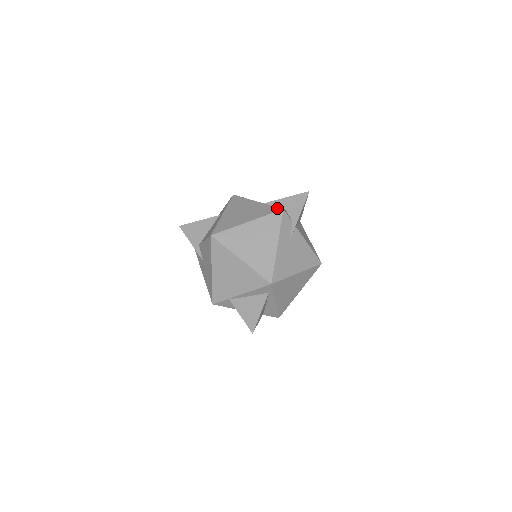
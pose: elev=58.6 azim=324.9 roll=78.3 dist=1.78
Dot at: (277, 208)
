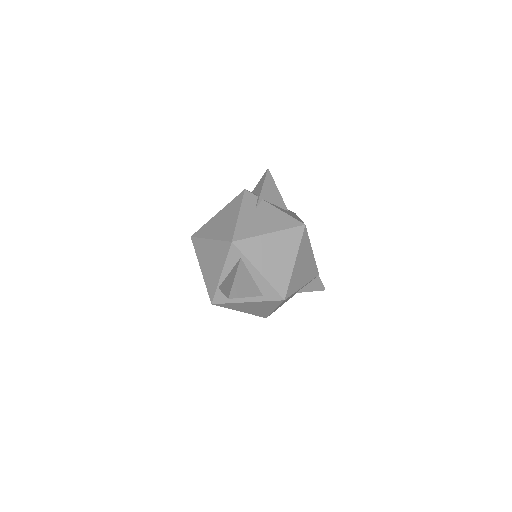
Dot at: occluded
